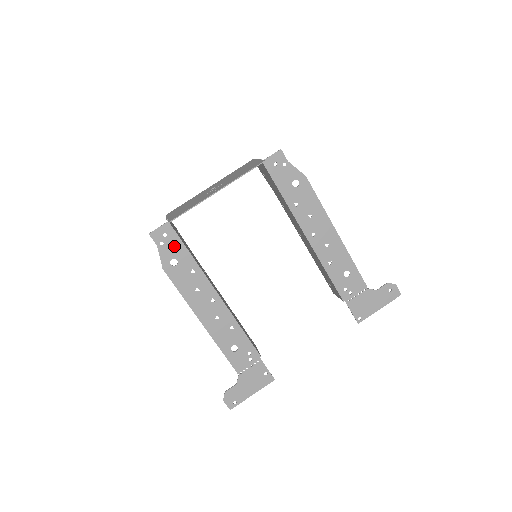
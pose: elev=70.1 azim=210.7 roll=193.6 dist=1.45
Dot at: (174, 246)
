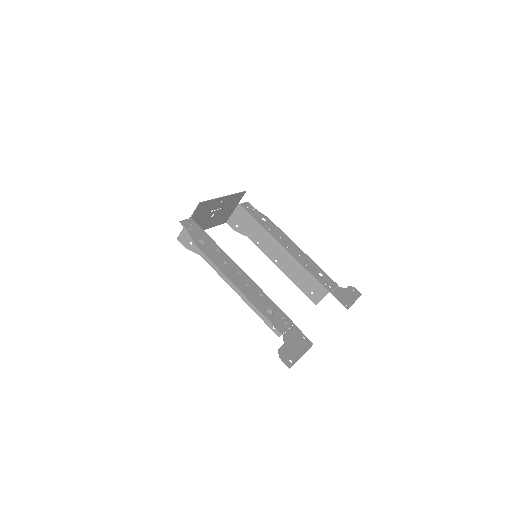
Dot at: (199, 232)
